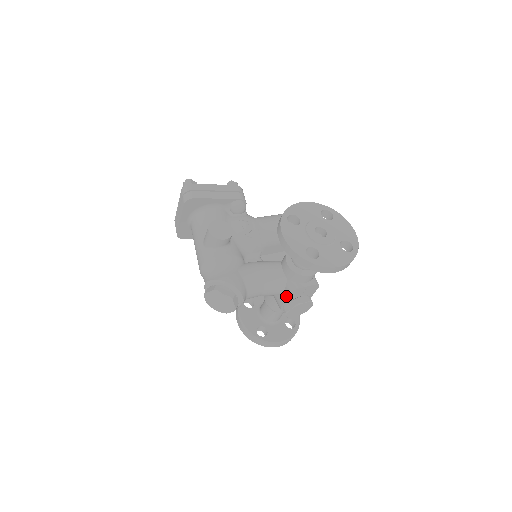
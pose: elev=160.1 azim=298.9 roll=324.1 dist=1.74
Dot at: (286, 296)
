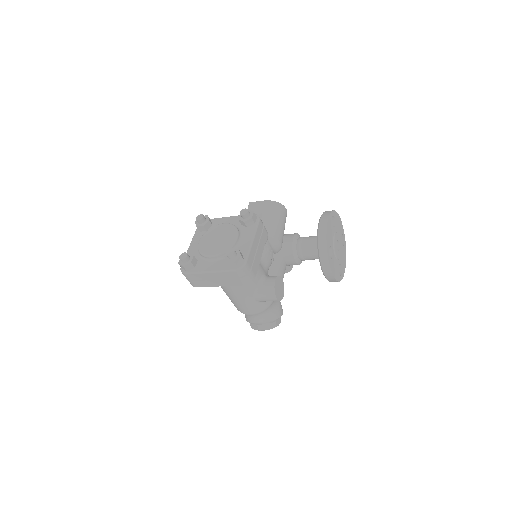
Dot at: occluded
